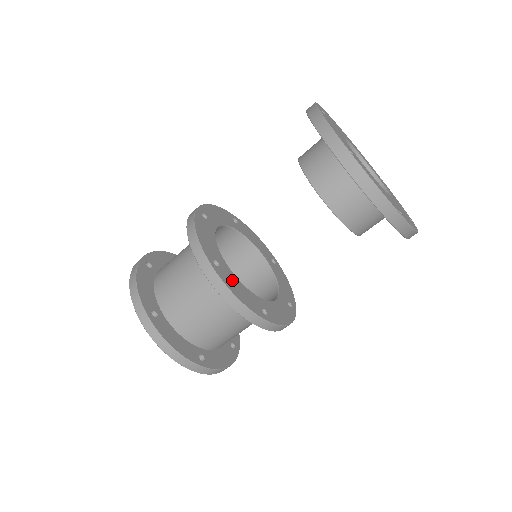
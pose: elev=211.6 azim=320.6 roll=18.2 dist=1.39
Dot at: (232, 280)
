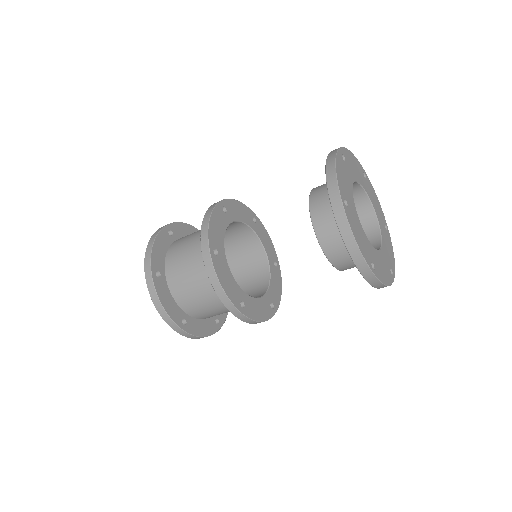
Dot at: (253, 306)
